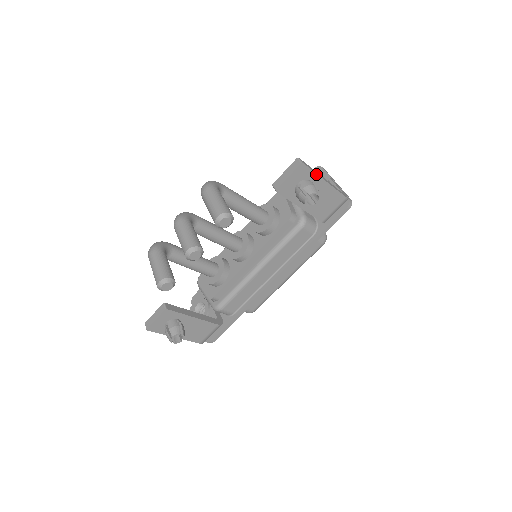
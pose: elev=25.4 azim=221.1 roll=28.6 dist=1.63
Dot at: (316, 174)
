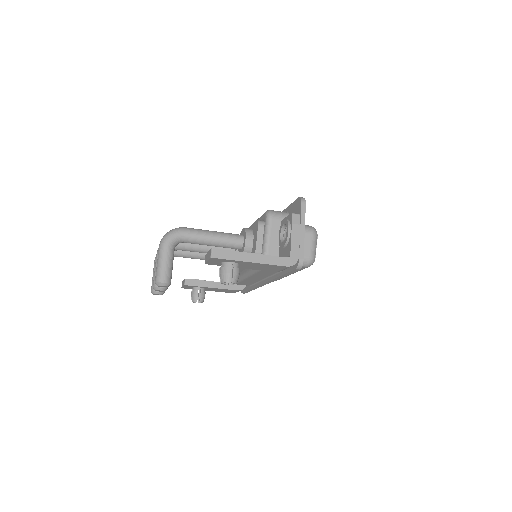
Dot at: (234, 260)
